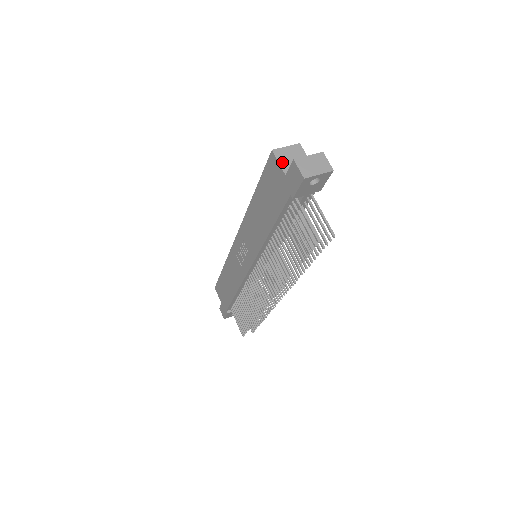
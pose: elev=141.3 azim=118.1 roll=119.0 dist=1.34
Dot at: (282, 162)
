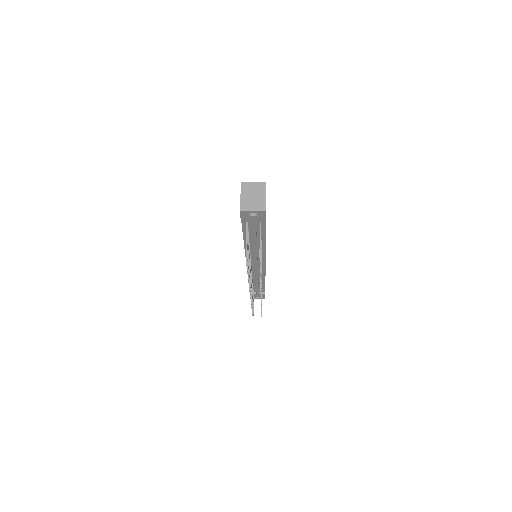
Dot at: (244, 193)
